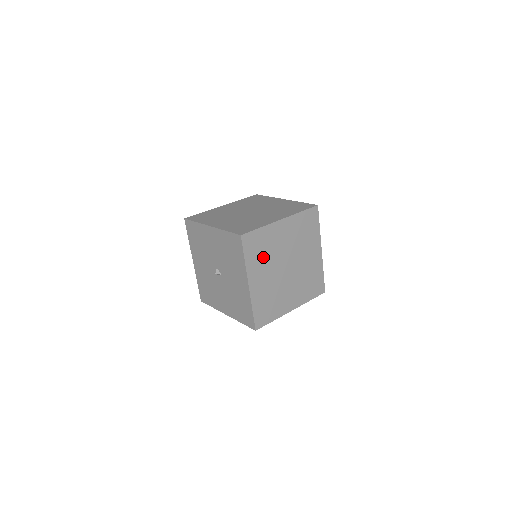
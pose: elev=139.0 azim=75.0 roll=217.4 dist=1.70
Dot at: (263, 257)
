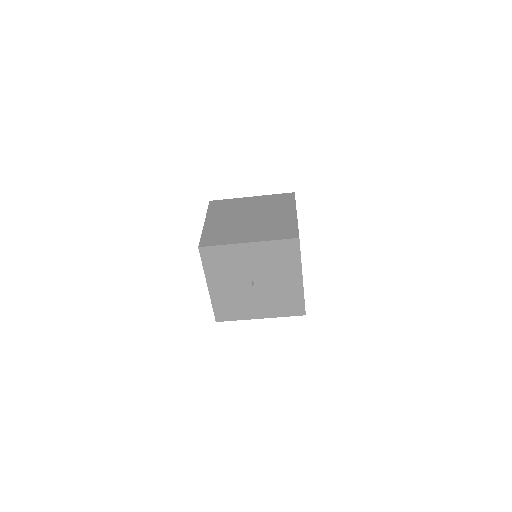
Dot at: occluded
